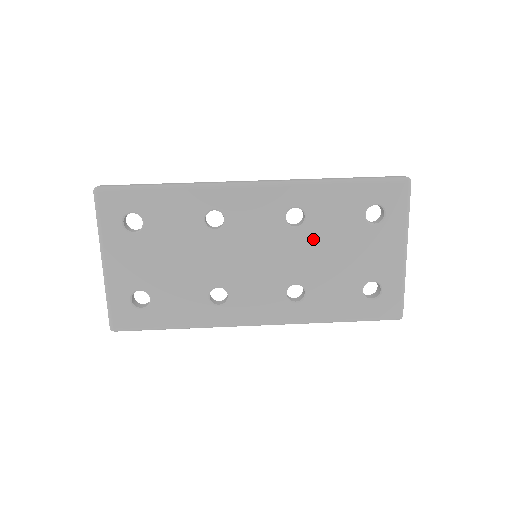
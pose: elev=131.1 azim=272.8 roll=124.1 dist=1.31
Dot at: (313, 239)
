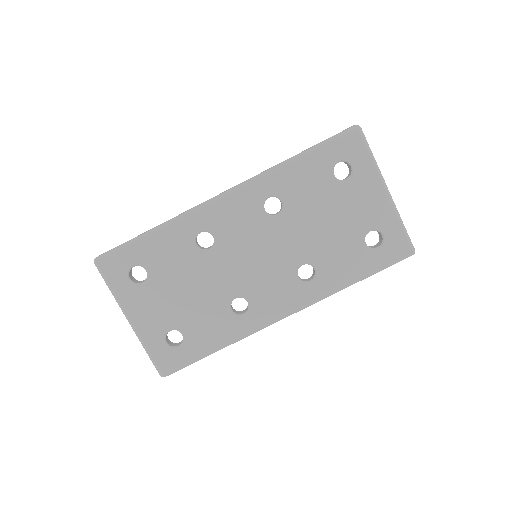
Dot at: (298, 218)
